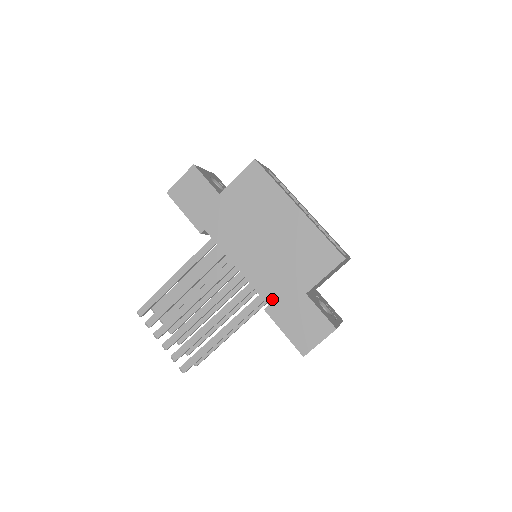
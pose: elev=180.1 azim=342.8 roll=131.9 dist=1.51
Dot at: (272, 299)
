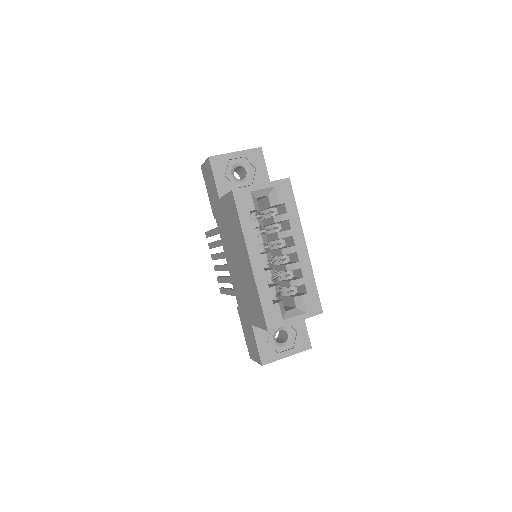
Dot at: (240, 306)
